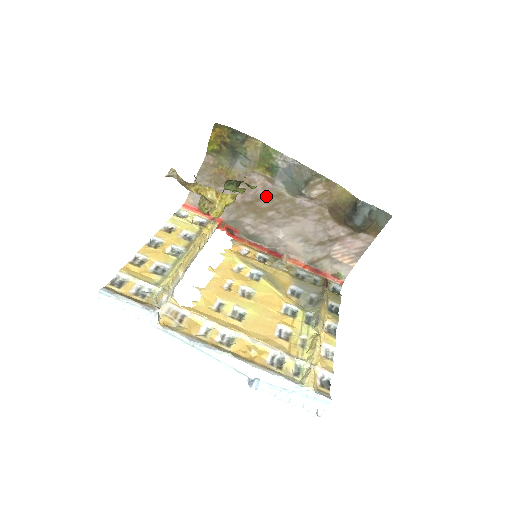
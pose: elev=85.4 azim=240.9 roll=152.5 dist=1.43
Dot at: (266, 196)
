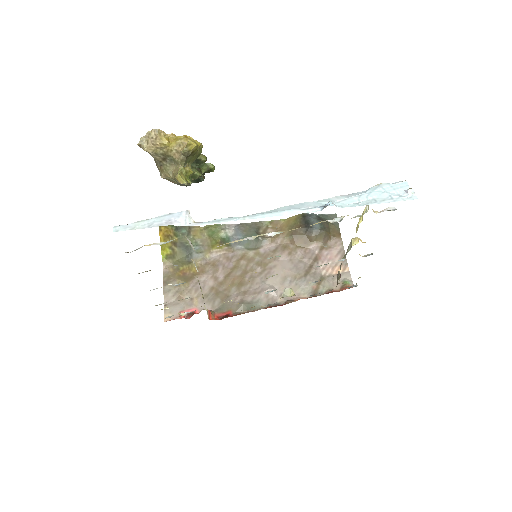
Dot at: (234, 265)
